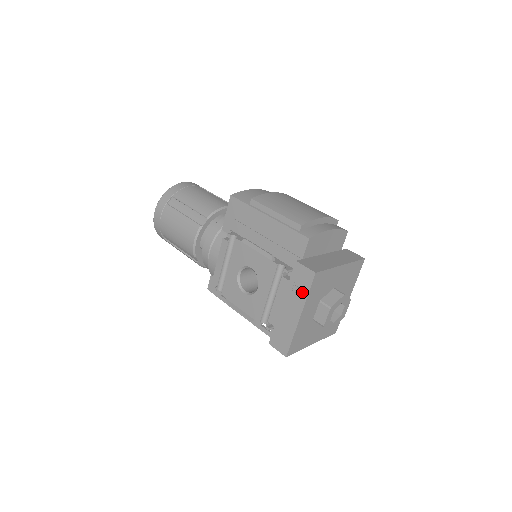
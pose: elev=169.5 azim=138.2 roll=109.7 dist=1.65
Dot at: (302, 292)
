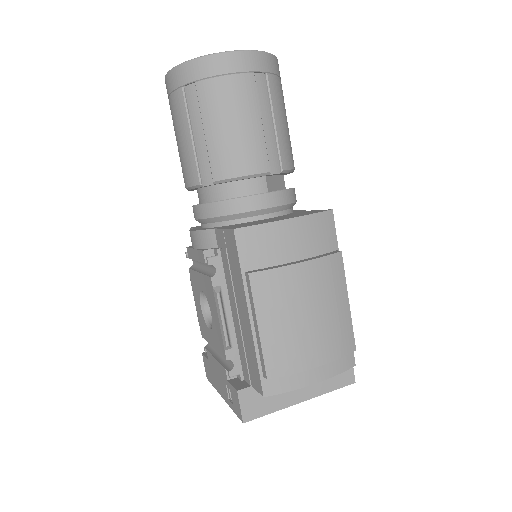
Dot at: (230, 401)
